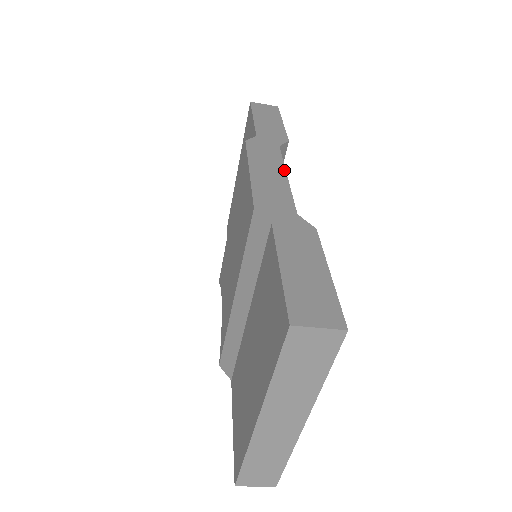
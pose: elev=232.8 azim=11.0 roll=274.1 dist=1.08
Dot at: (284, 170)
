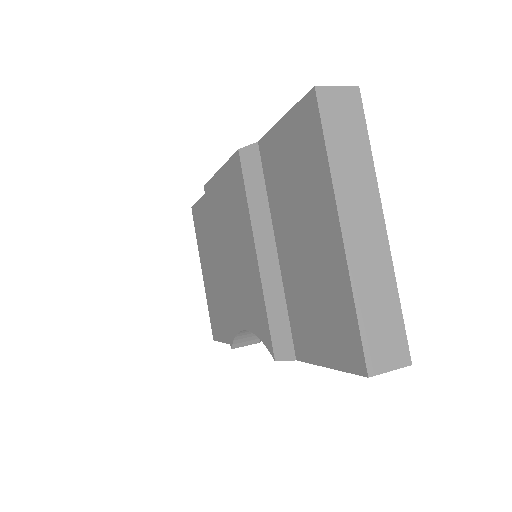
Dot at: occluded
